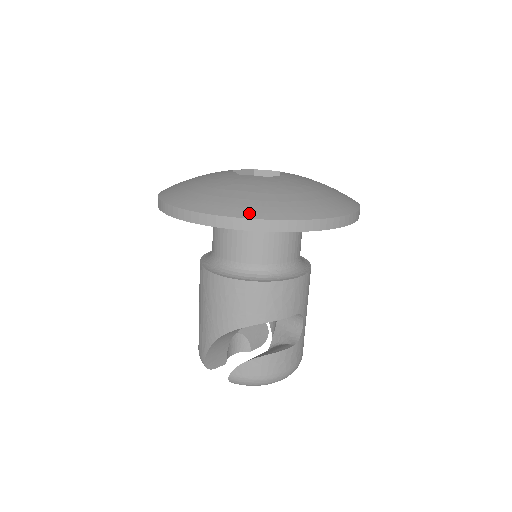
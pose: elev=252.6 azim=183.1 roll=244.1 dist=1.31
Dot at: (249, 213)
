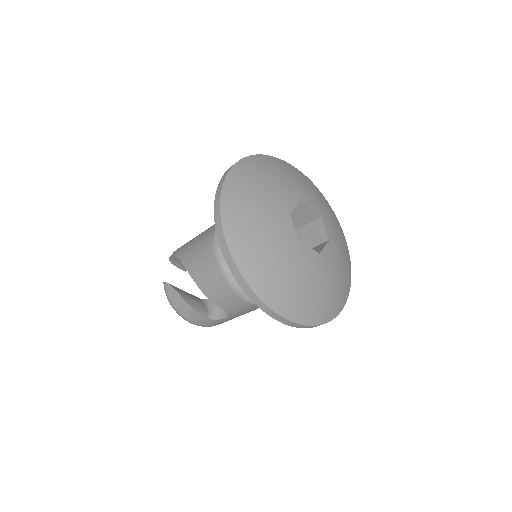
Dot at: (235, 247)
